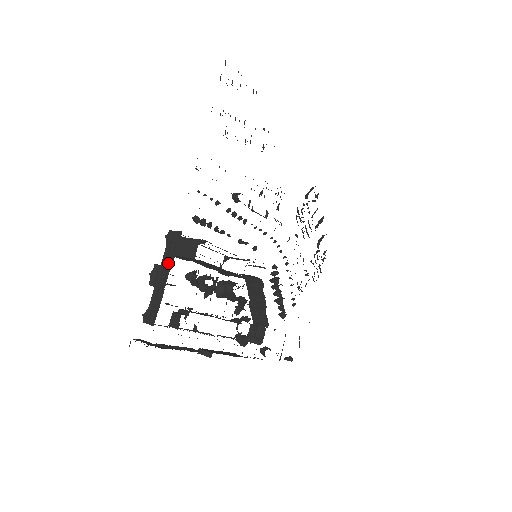
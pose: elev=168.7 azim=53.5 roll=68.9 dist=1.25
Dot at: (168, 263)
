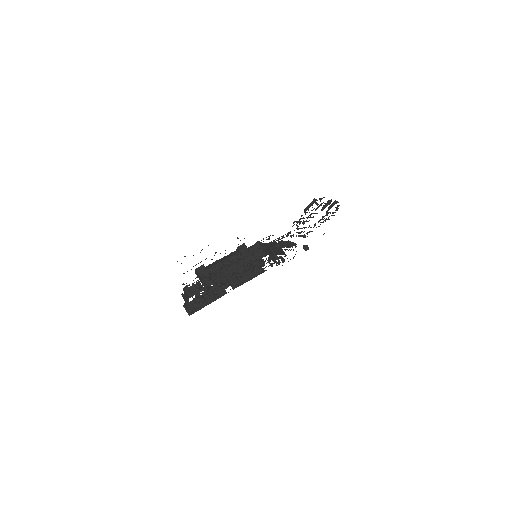
Dot at: (187, 301)
